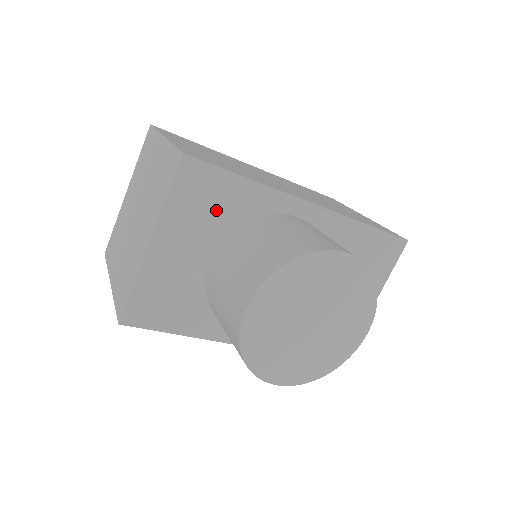
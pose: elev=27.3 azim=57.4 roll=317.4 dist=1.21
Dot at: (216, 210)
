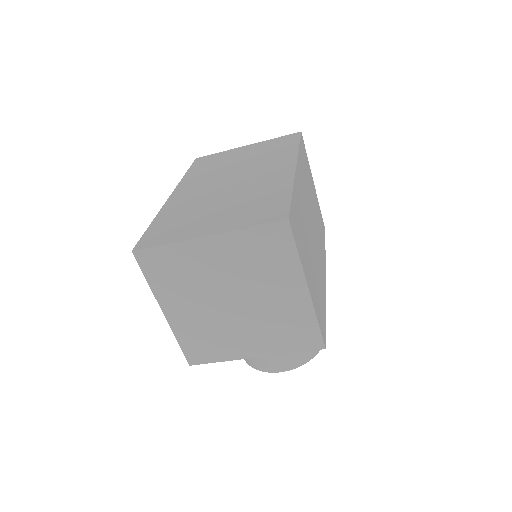
Dot at: occluded
